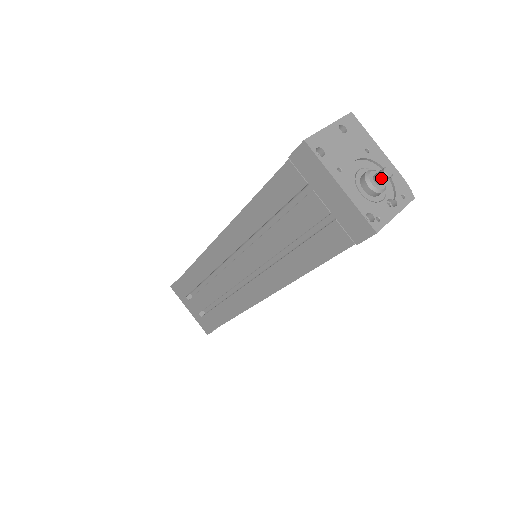
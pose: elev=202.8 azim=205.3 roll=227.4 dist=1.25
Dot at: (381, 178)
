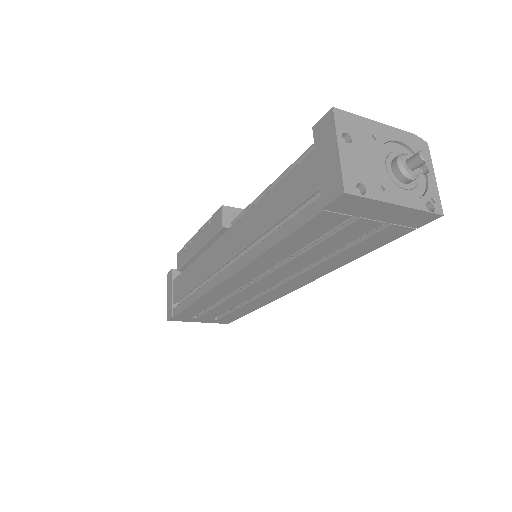
Dot at: (420, 165)
